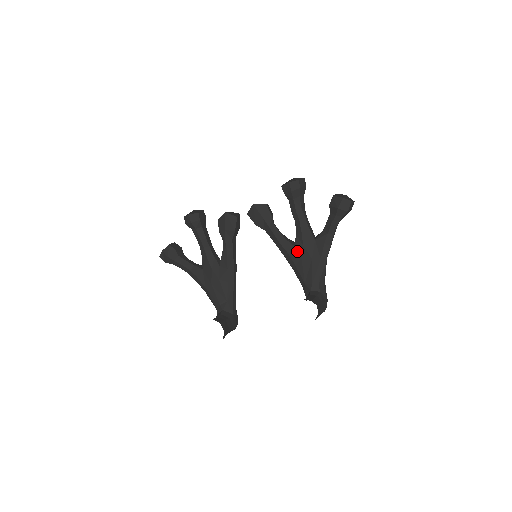
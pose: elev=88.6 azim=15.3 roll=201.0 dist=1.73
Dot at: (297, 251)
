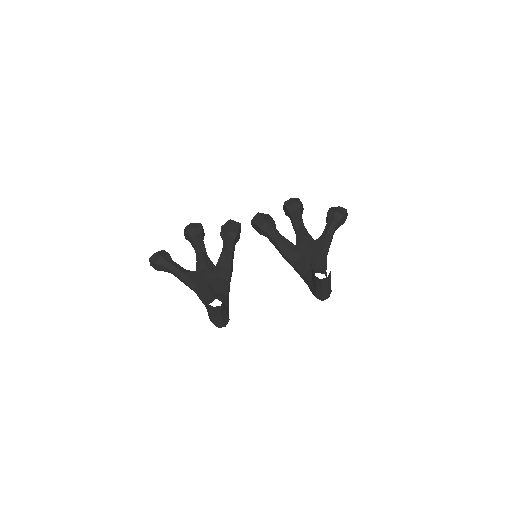
Dot at: (298, 248)
